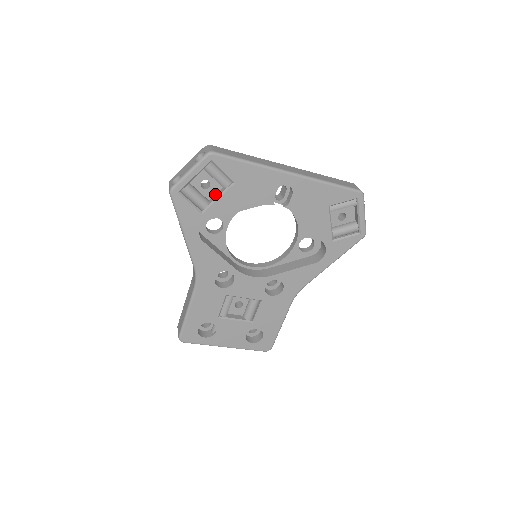
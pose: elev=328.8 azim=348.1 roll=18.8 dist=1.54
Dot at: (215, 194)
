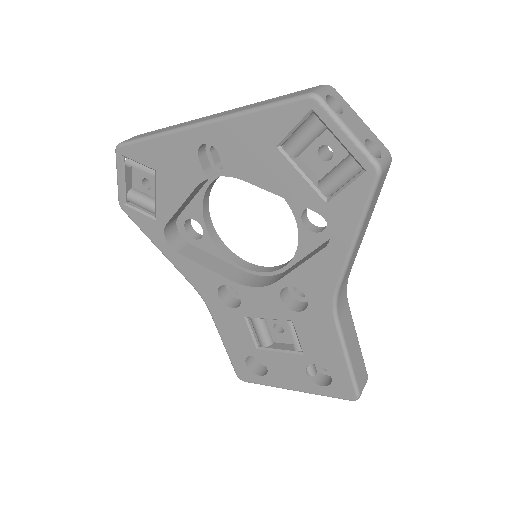
Dot at: occluded
